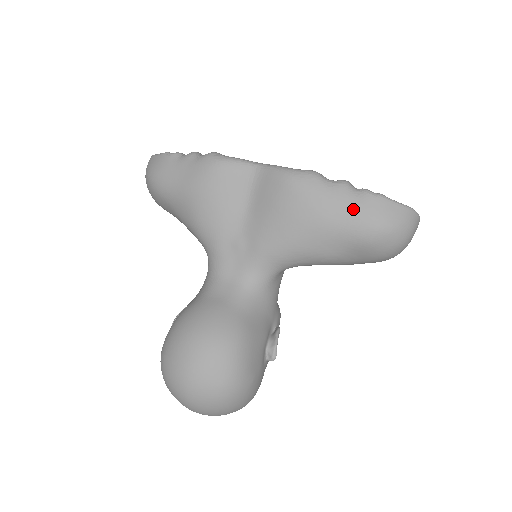
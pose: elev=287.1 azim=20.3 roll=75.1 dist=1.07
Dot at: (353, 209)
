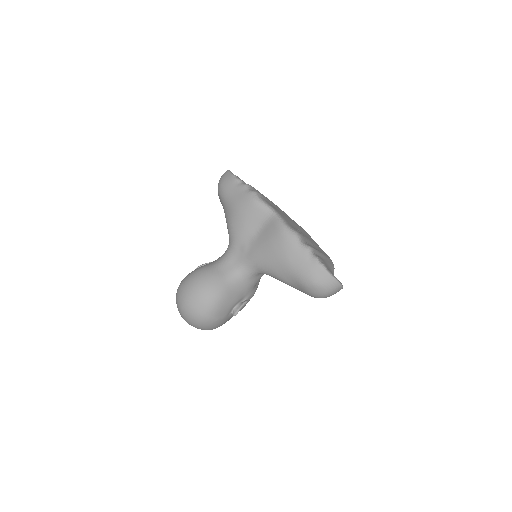
Dot at: (304, 265)
